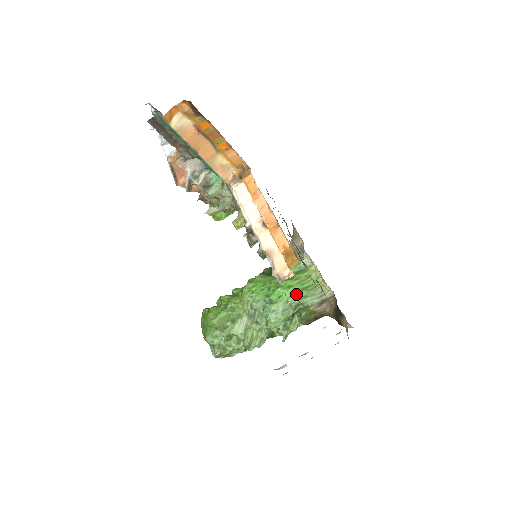
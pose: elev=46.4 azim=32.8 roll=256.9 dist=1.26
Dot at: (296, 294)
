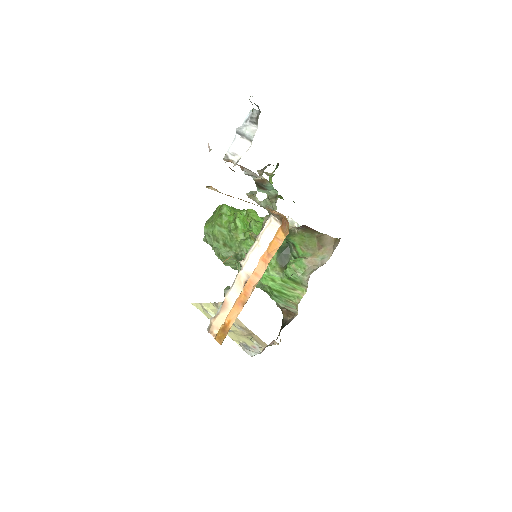
Dot at: (271, 289)
